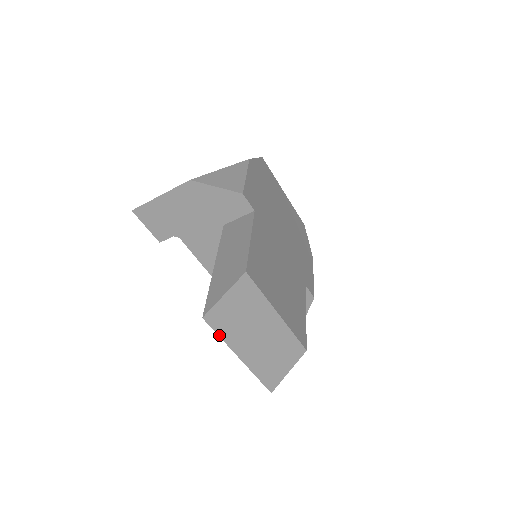
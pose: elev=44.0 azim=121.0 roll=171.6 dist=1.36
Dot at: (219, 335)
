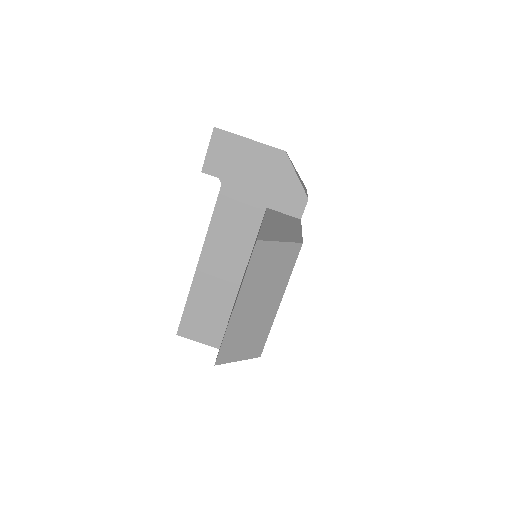
Dot at: (247, 268)
